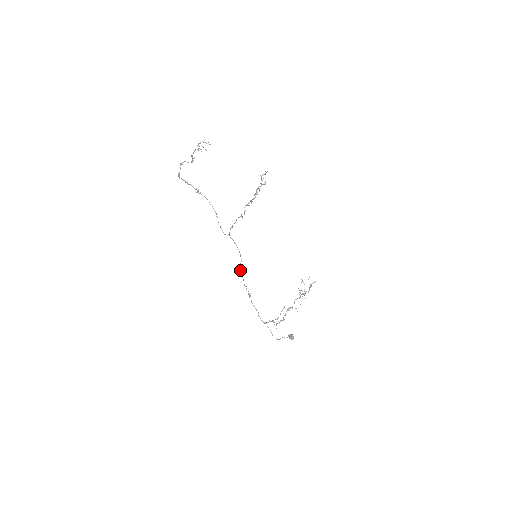
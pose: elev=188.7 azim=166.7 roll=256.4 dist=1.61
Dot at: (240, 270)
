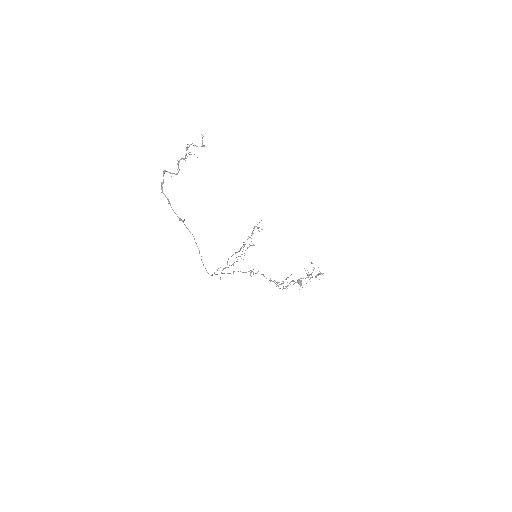
Dot at: occluded
